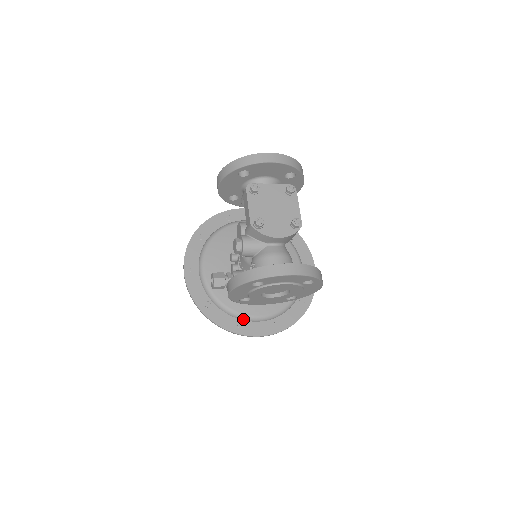
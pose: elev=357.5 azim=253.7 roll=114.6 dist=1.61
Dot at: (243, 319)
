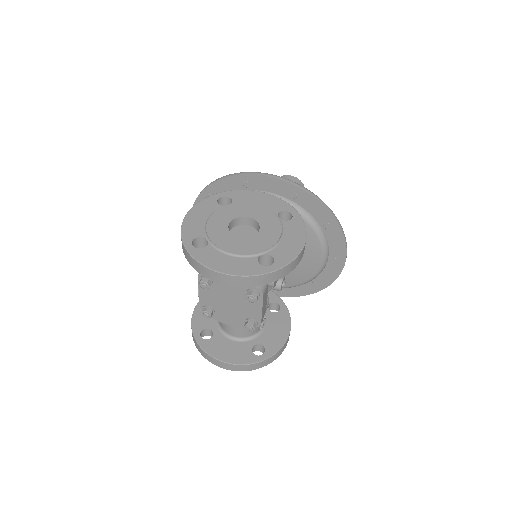
Dot at: occluded
